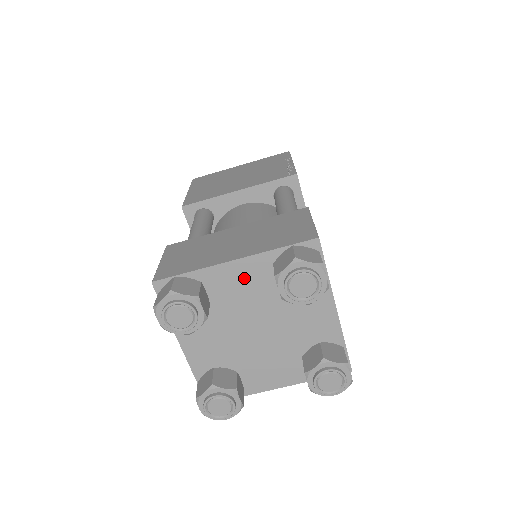
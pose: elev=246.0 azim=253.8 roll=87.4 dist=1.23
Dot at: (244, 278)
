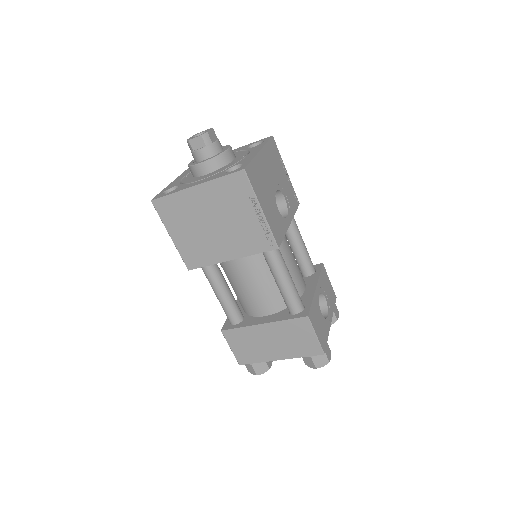
Dot at: occluded
